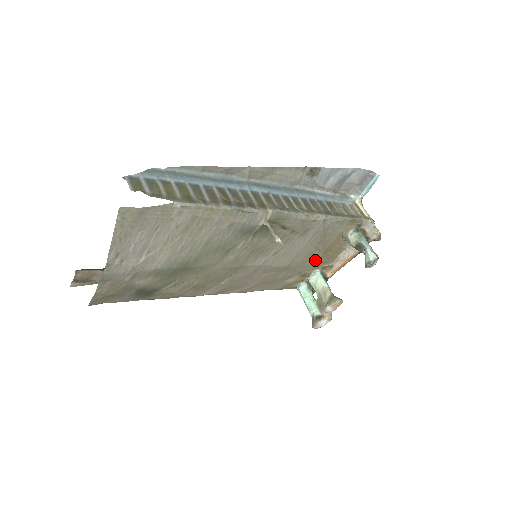
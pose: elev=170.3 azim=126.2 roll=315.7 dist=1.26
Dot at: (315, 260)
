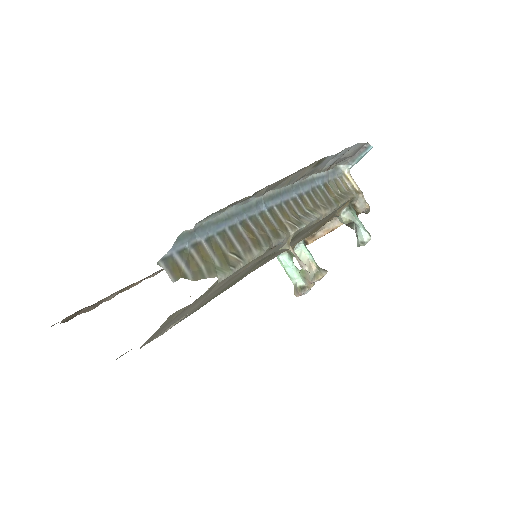
Dot at: (304, 238)
